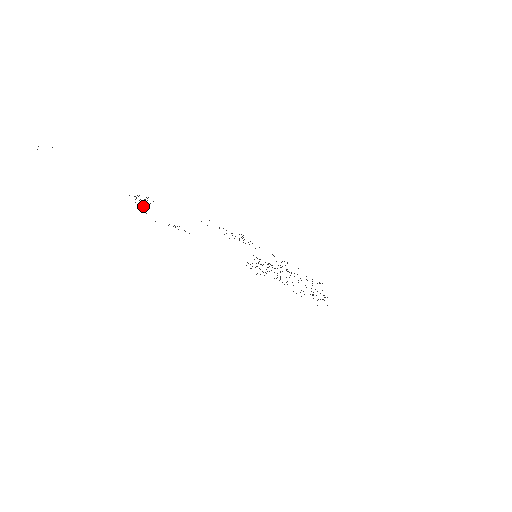
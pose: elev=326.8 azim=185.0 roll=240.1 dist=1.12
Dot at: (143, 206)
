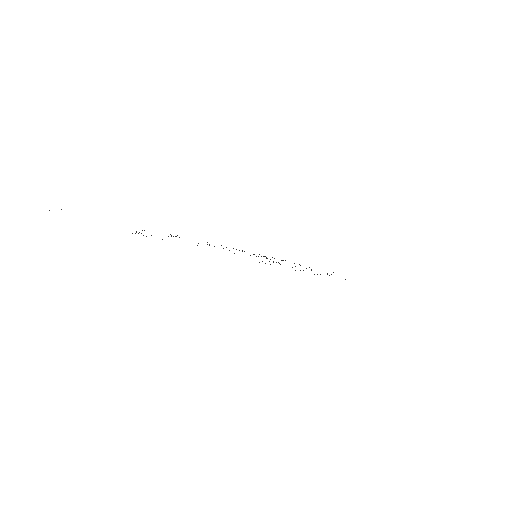
Dot at: (141, 233)
